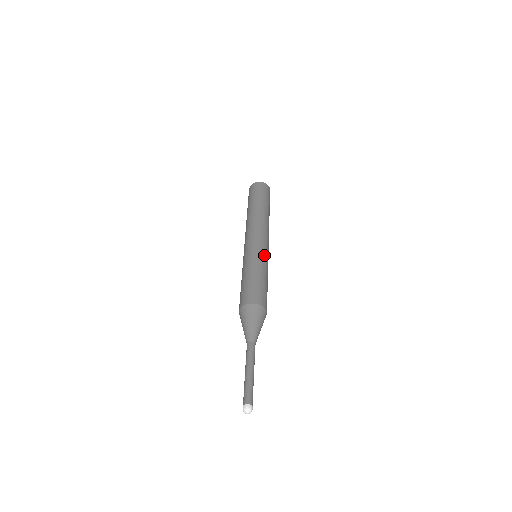
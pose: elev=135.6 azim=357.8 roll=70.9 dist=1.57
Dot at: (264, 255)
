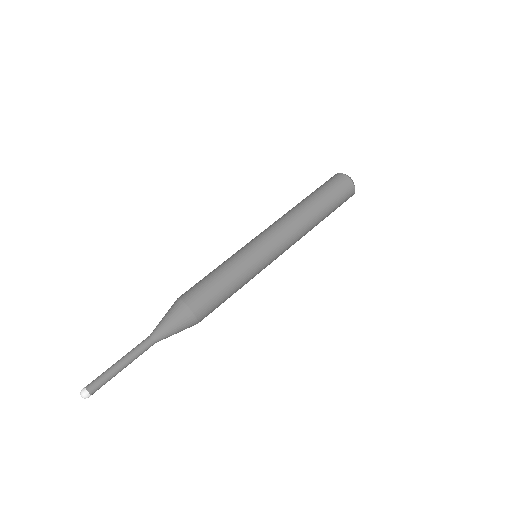
Dot at: (259, 268)
